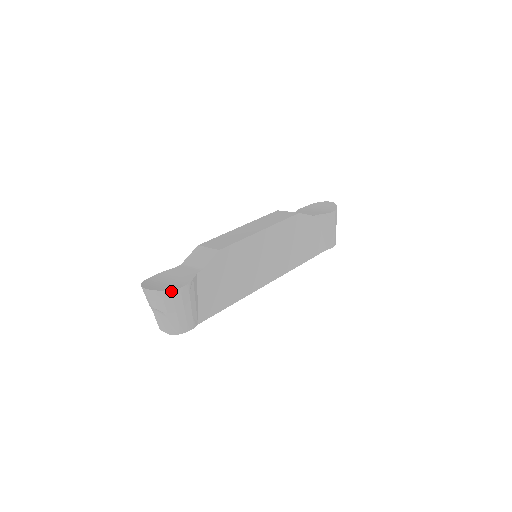
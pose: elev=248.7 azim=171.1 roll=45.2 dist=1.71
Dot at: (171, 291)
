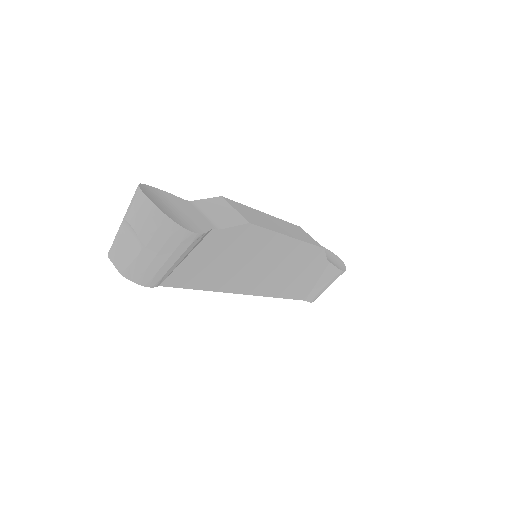
Dot at: (178, 226)
